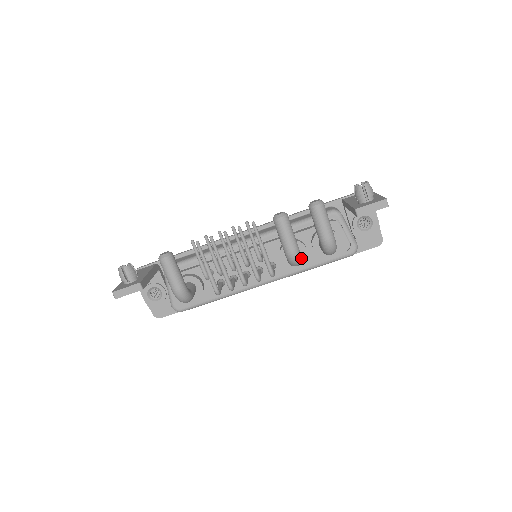
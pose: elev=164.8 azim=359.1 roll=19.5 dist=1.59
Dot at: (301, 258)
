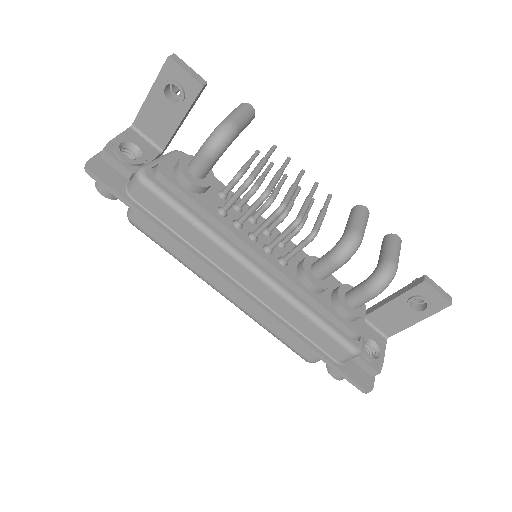
Dot at: occluded
